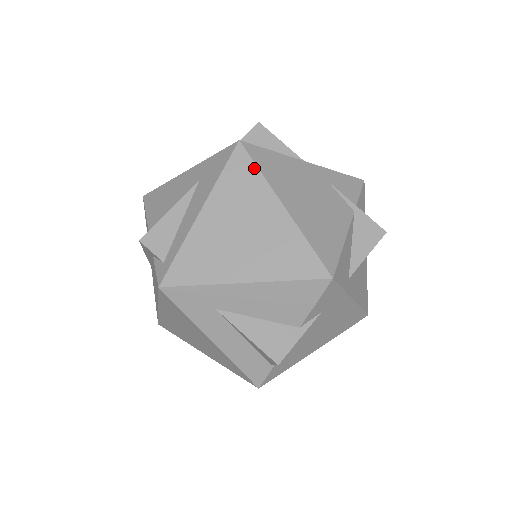
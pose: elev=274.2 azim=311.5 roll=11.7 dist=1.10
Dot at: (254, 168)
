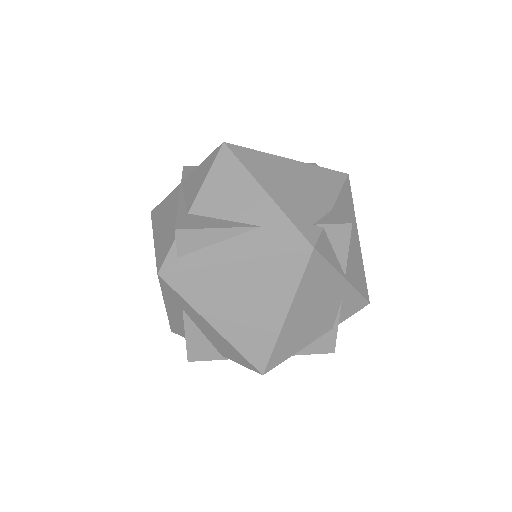
Dot at: (299, 276)
